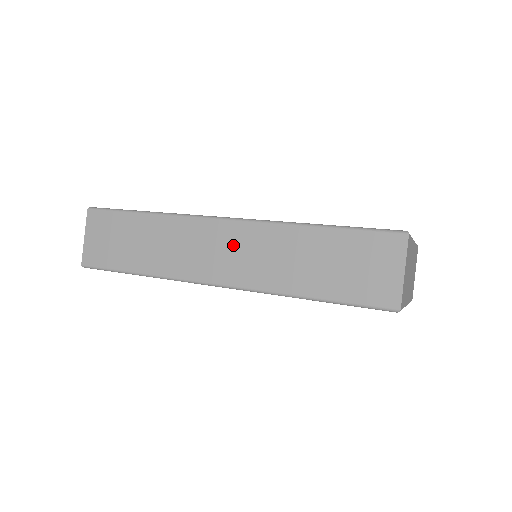
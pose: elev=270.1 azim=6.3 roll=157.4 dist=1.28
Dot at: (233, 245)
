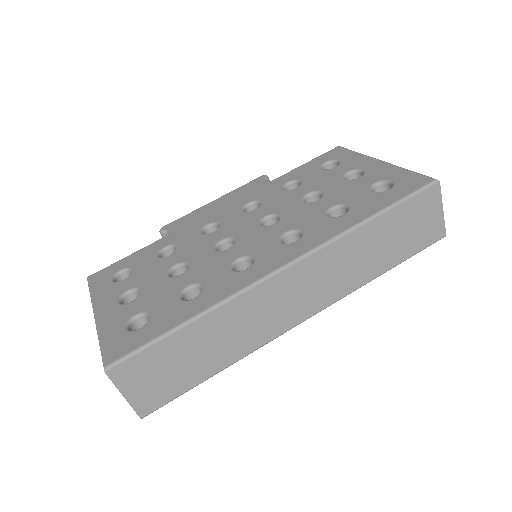
Dot at: (306, 282)
